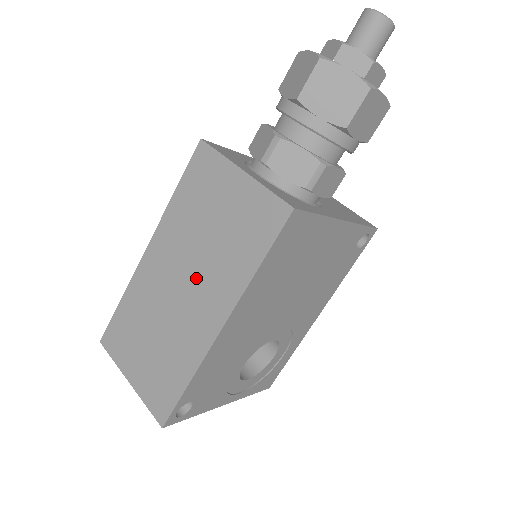
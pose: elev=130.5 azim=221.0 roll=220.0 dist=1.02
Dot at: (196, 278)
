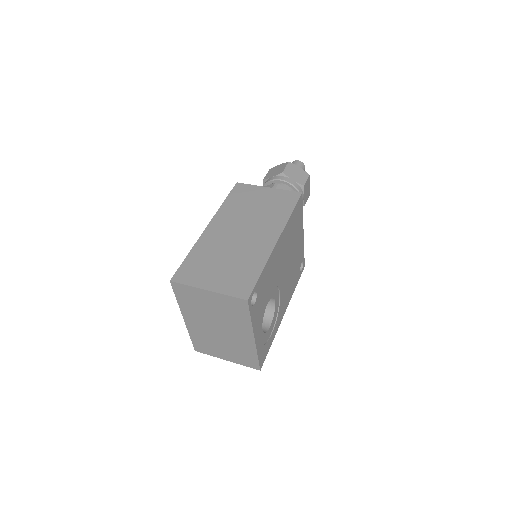
Dot at: (252, 227)
